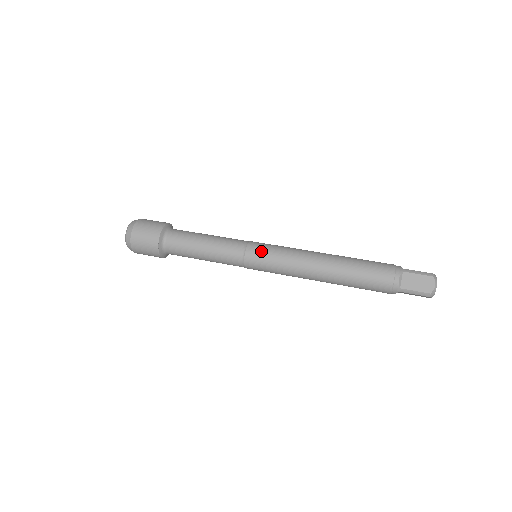
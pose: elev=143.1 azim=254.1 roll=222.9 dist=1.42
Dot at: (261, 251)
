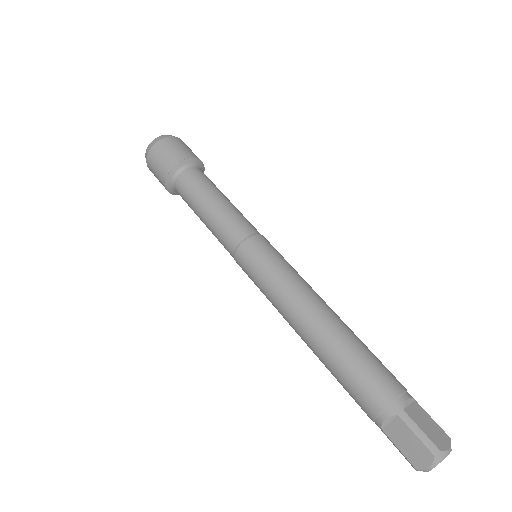
Dot at: (252, 260)
